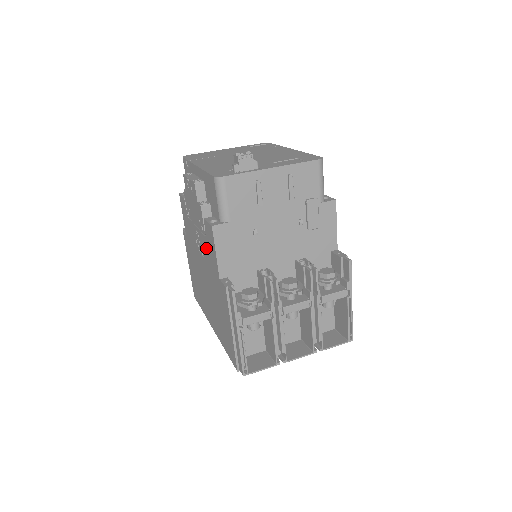
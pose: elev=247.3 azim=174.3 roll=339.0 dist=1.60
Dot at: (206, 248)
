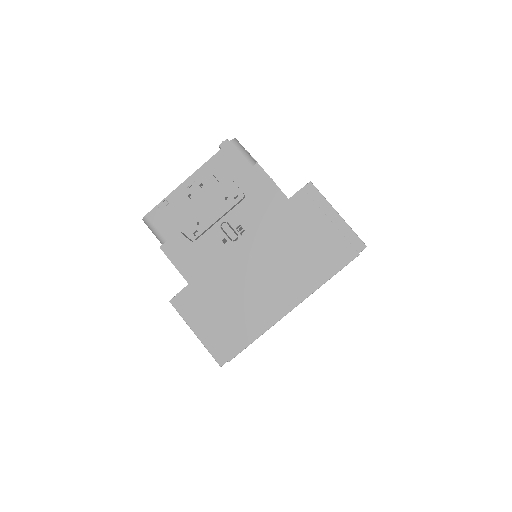
Dot at: (251, 208)
